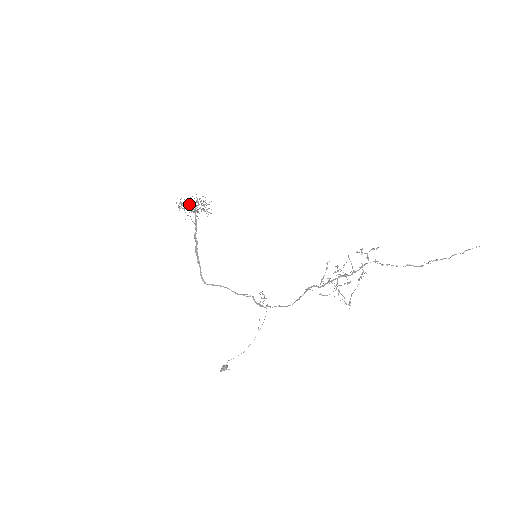
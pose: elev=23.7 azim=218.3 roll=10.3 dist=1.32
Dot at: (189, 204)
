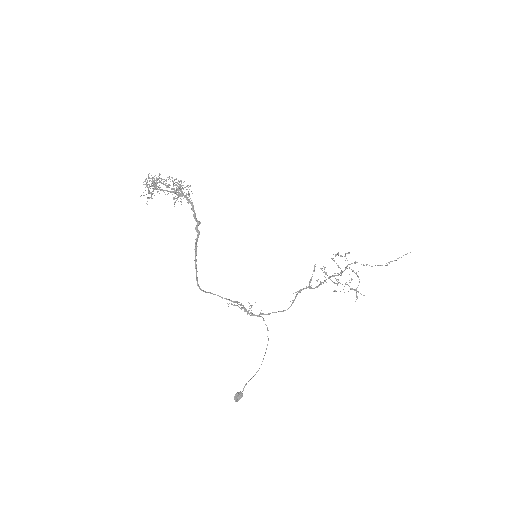
Dot at: occluded
